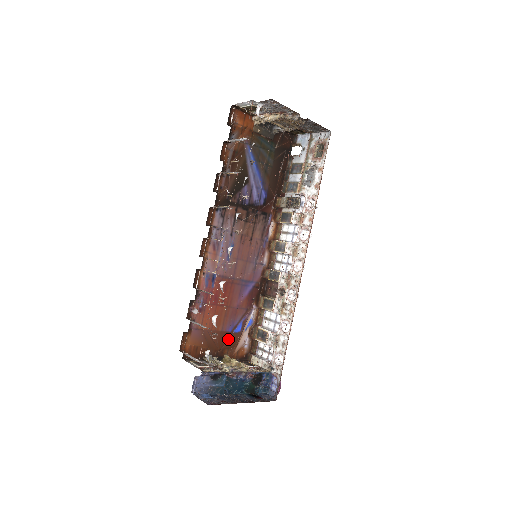
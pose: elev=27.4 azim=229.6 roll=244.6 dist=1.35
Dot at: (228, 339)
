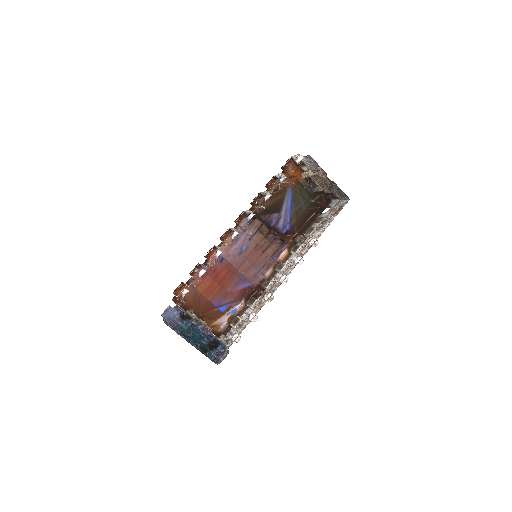
Dot at: (211, 311)
